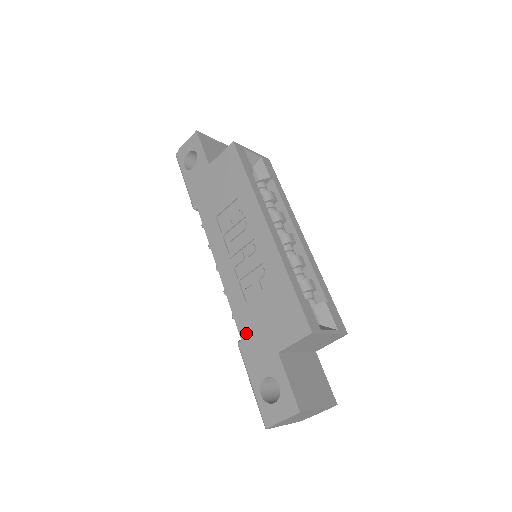
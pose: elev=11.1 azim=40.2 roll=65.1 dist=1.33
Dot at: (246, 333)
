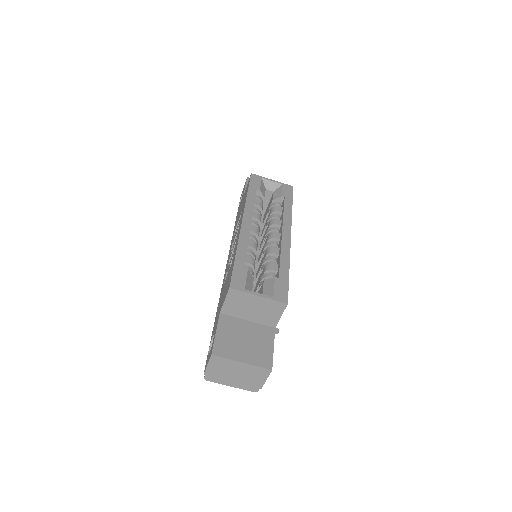
Dot at: (218, 307)
